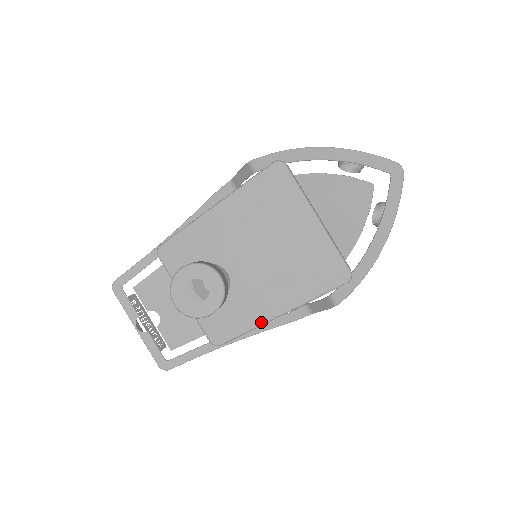
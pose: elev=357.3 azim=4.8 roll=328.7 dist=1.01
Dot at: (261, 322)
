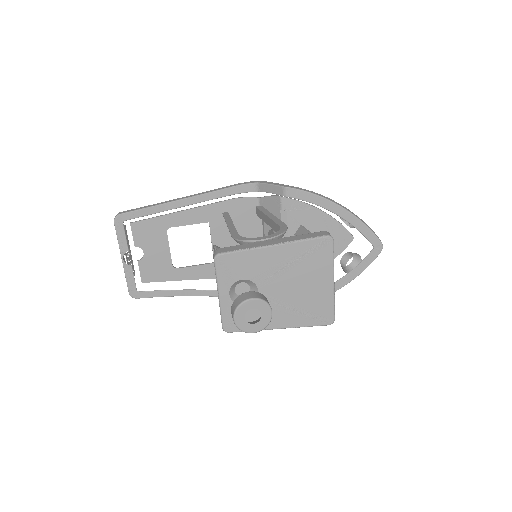
Dot at: occluded
